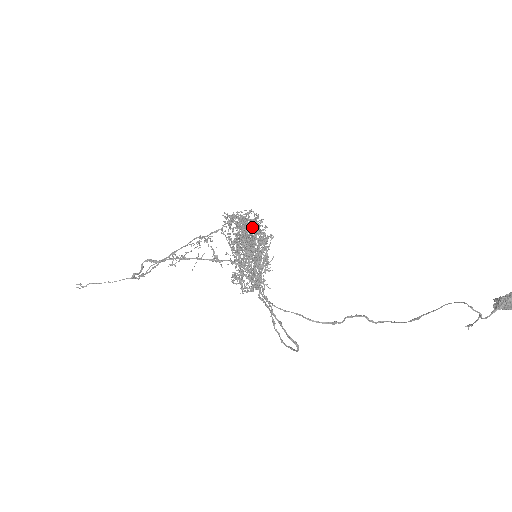
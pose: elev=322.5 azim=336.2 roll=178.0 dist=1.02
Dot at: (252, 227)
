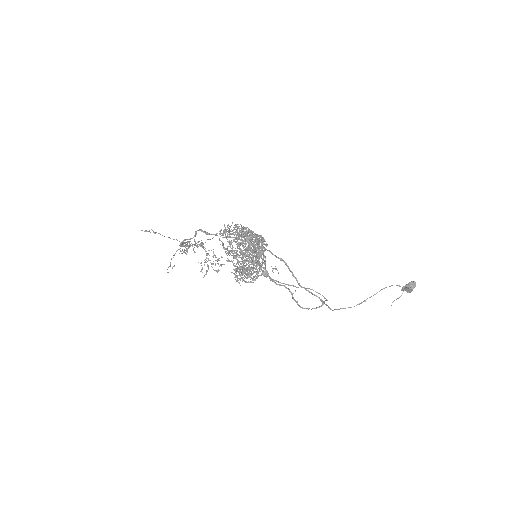
Dot at: occluded
